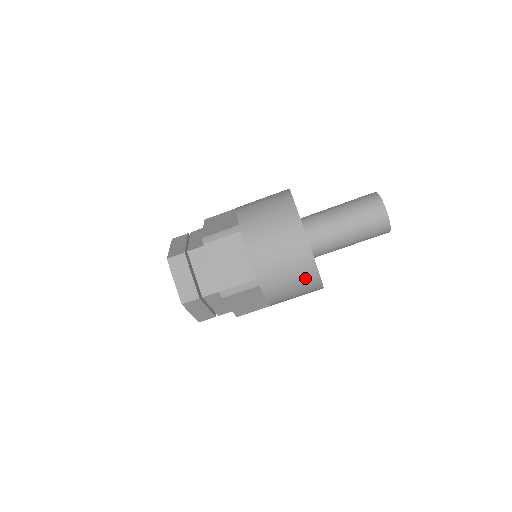
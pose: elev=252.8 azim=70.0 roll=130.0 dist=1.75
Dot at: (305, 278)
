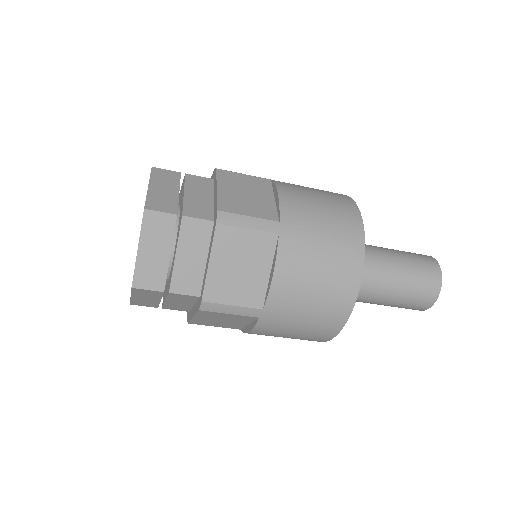
Dot at: (317, 333)
